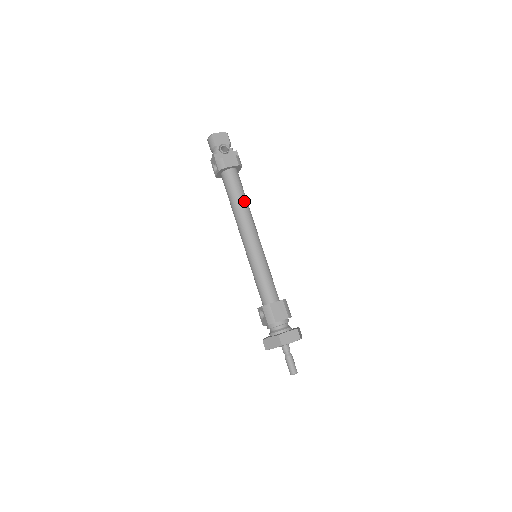
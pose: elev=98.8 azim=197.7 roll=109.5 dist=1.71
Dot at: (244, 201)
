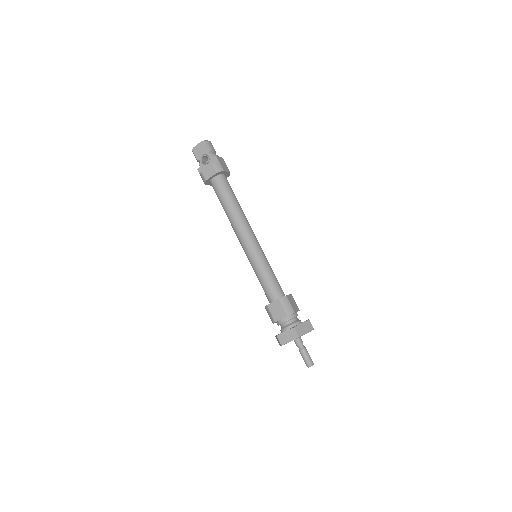
Dot at: (230, 206)
